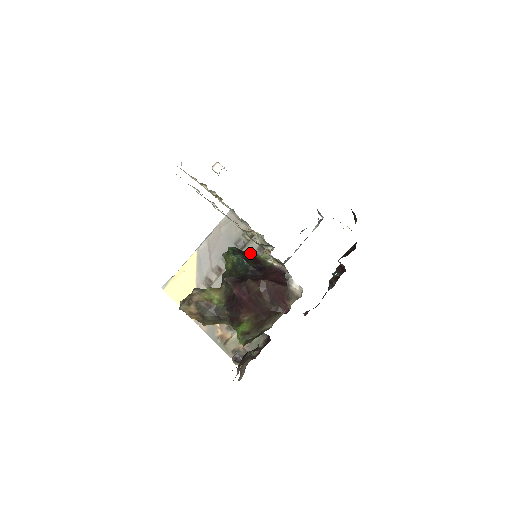
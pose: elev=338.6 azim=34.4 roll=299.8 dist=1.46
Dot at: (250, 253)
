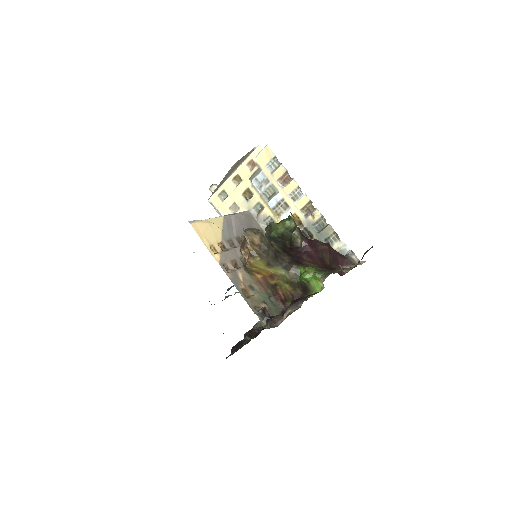
Dot at: occluded
